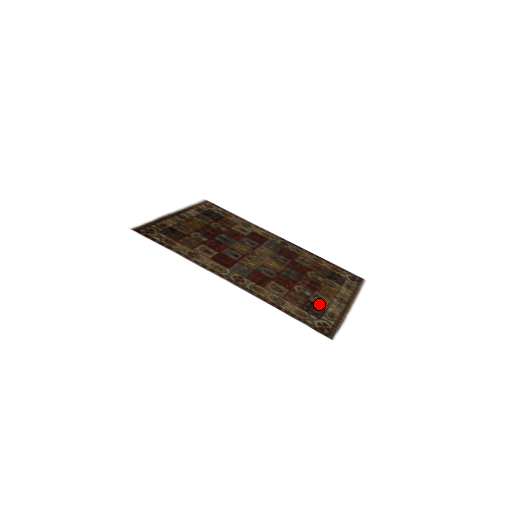
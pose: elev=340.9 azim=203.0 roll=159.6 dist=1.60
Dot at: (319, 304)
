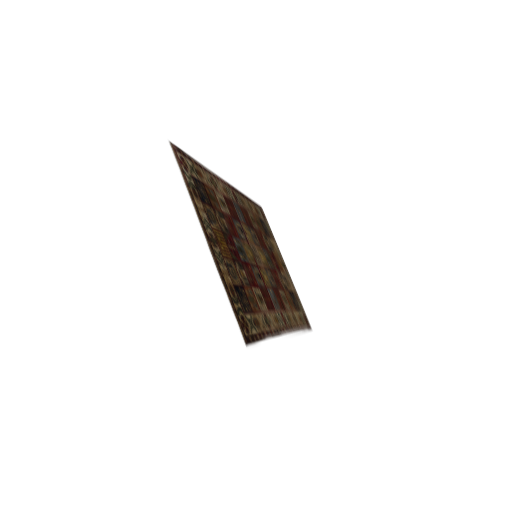
Dot at: (290, 289)
